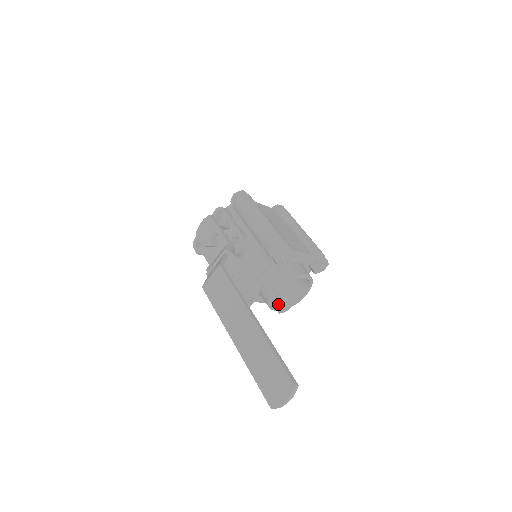
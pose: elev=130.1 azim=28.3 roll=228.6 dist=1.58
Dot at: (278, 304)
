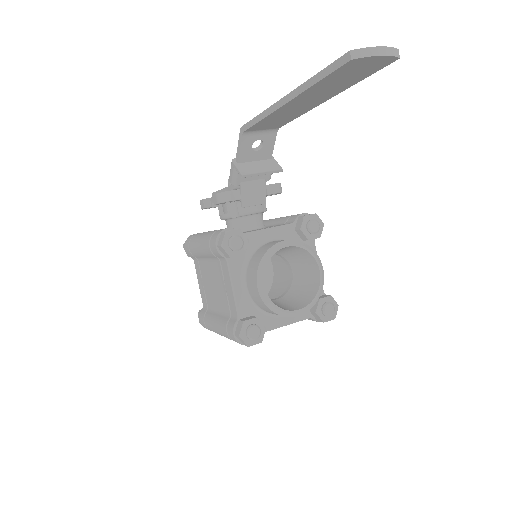
Dot at: occluded
